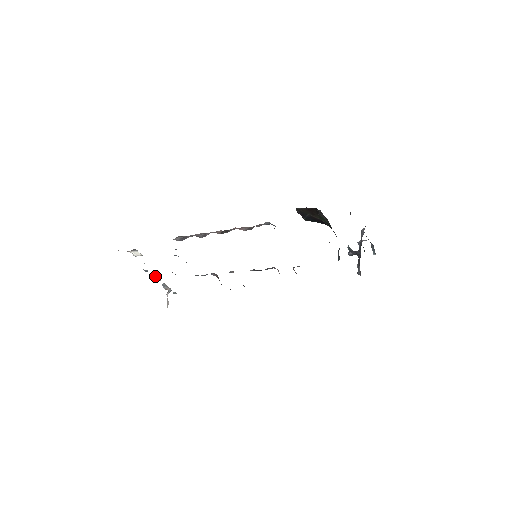
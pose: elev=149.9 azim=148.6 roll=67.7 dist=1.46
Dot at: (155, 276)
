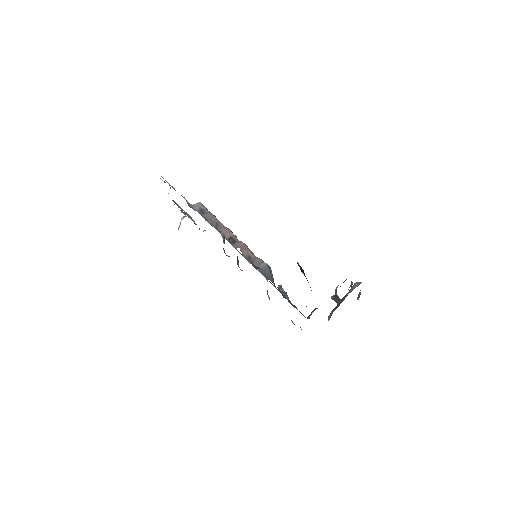
Dot at: occluded
